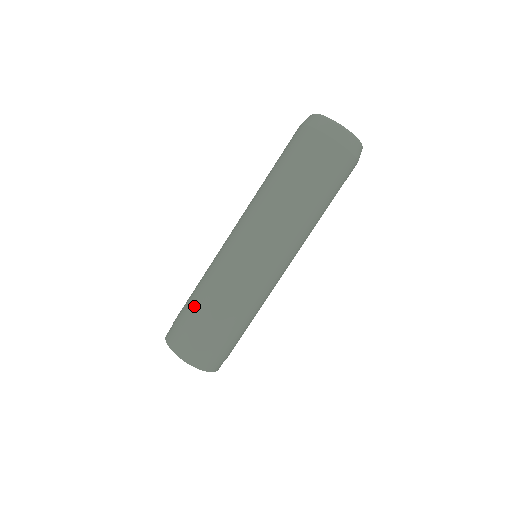
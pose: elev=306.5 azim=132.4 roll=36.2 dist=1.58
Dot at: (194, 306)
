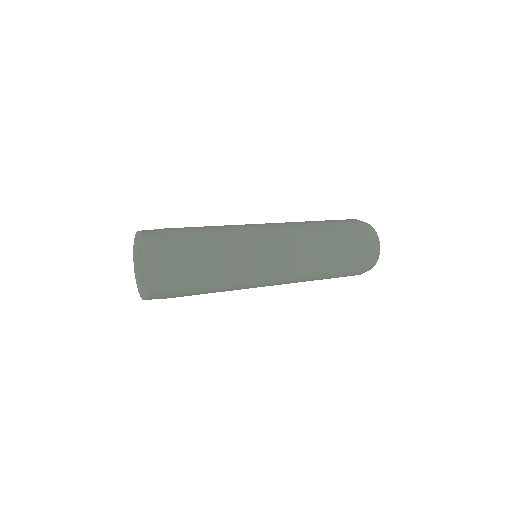
Dot at: occluded
